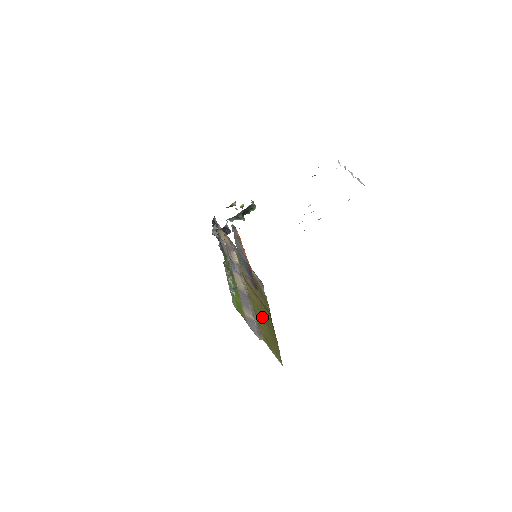
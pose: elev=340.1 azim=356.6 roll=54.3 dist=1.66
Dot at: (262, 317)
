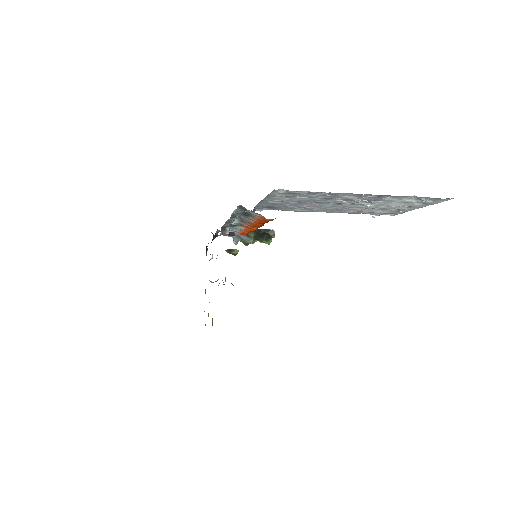
Dot at: occluded
